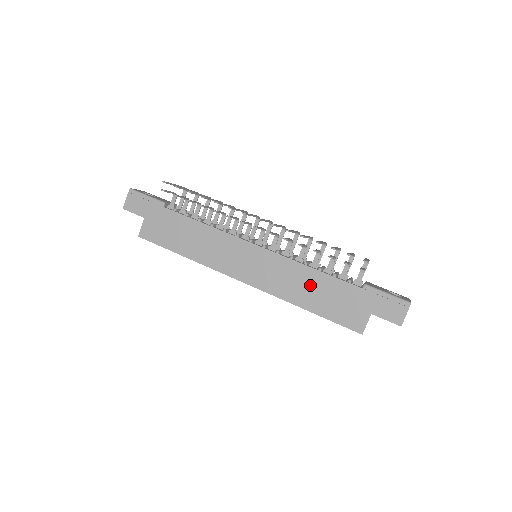
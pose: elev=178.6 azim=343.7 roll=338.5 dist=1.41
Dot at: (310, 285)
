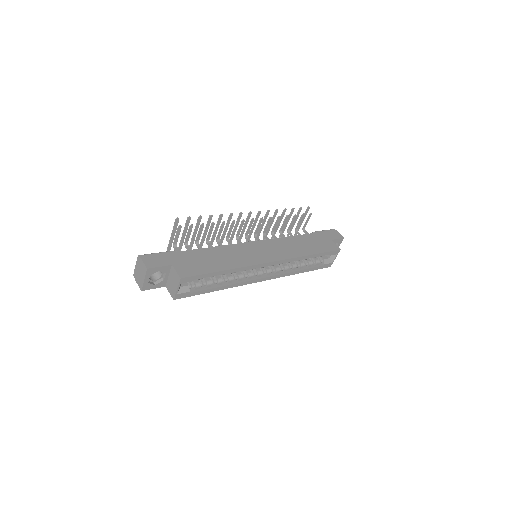
Dot at: (298, 244)
